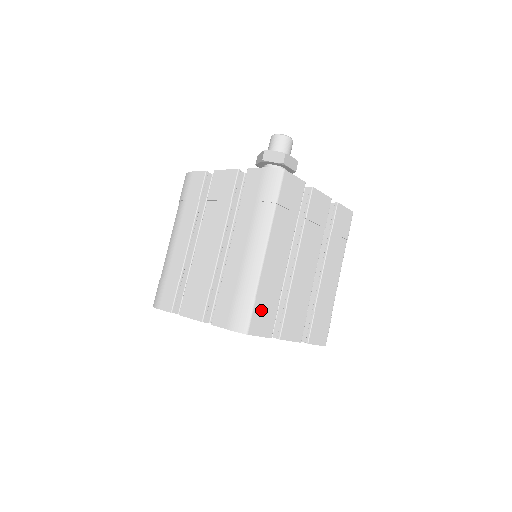
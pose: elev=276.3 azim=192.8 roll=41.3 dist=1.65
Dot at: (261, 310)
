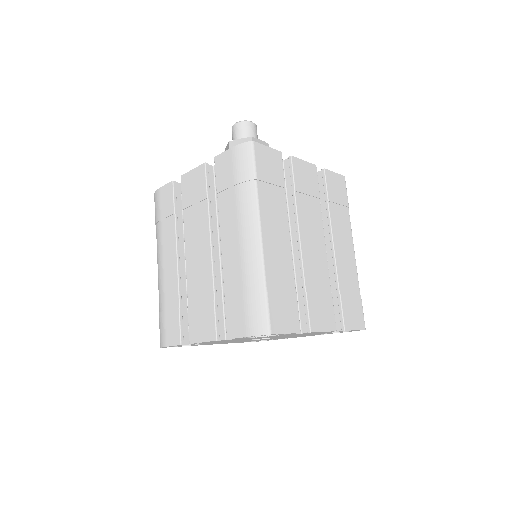
Dot at: (278, 302)
